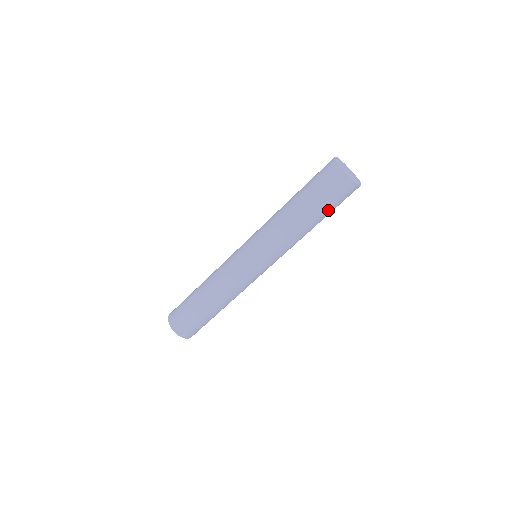
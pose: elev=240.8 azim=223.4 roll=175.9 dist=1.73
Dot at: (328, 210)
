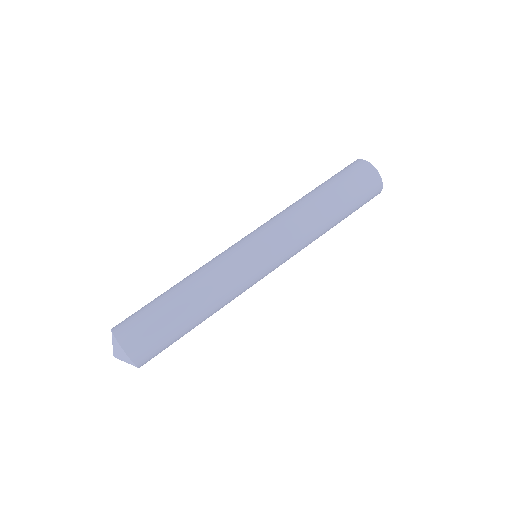
Dot at: (348, 199)
